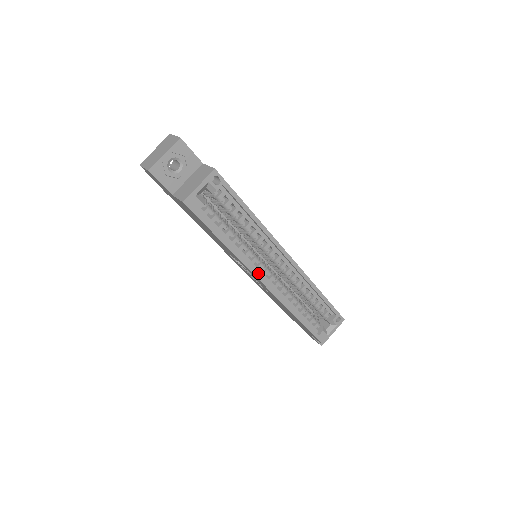
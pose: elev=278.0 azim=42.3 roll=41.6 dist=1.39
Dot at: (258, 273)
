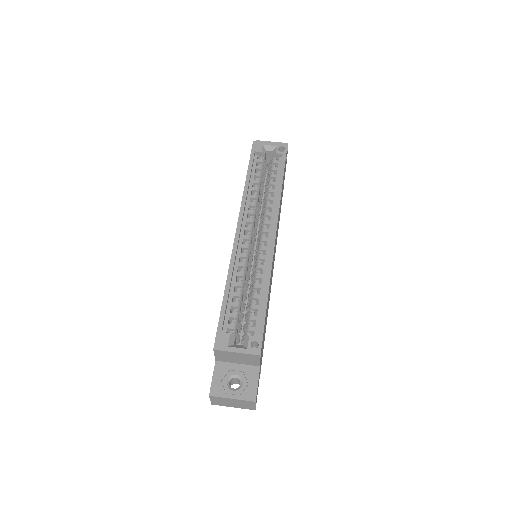
Dot at: (243, 217)
